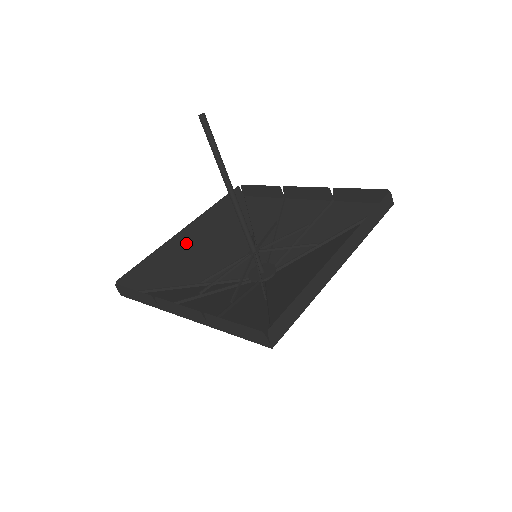
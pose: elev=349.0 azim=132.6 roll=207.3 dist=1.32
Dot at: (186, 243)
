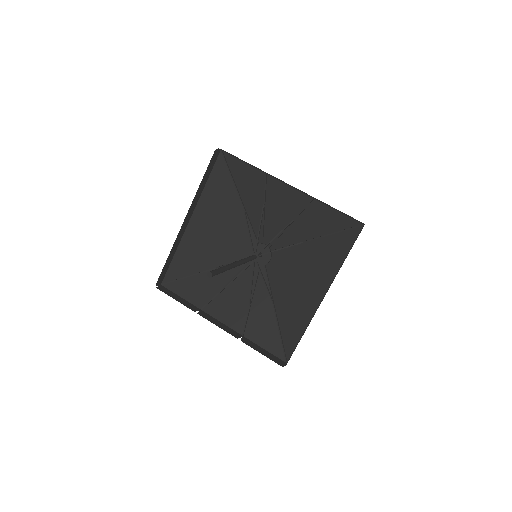
Dot at: (189, 224)
